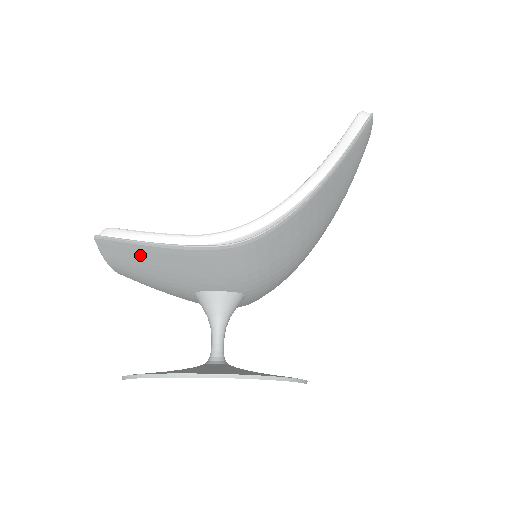
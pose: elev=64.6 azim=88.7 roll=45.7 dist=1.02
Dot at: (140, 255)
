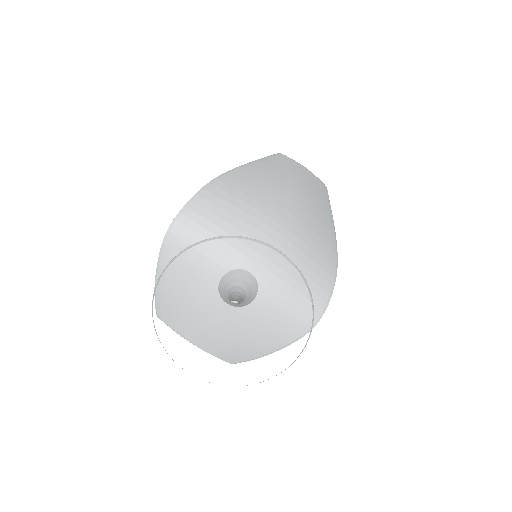
Dot at: (167, 293)
